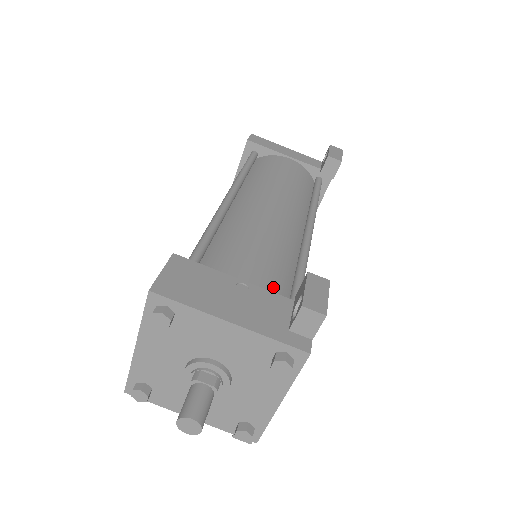
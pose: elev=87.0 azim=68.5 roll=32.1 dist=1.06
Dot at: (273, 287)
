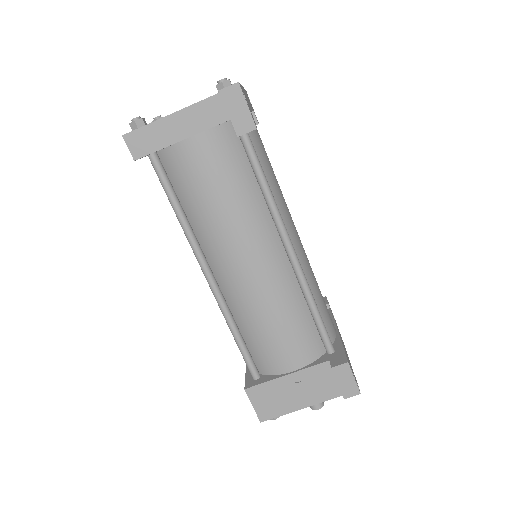
Dot at: (309, 351)
